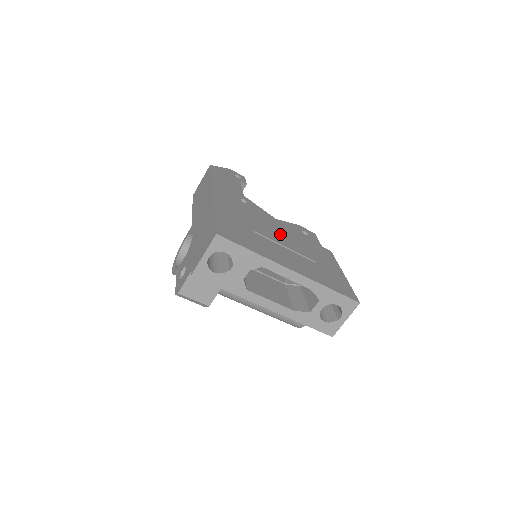
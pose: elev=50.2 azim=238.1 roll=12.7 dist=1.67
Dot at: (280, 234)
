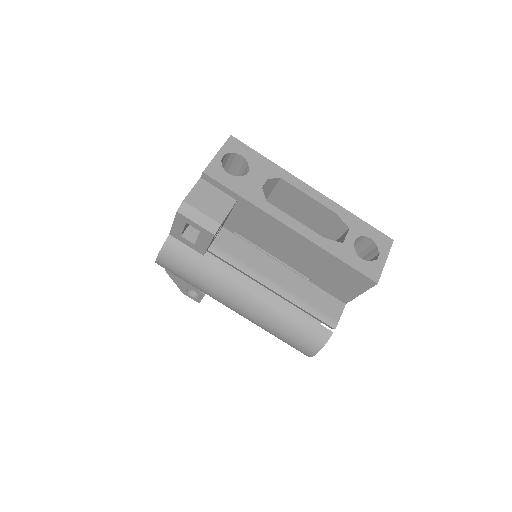
Dot at: occluded
